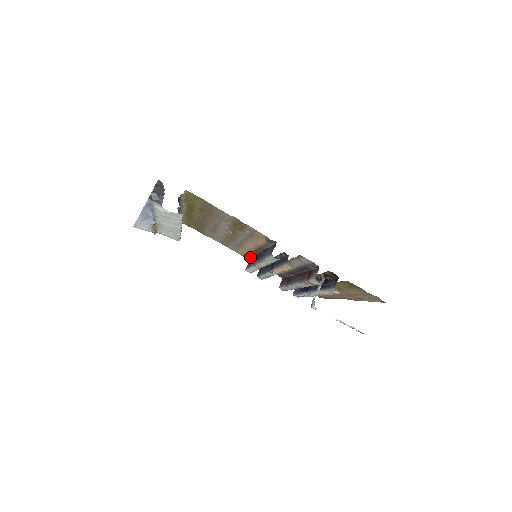
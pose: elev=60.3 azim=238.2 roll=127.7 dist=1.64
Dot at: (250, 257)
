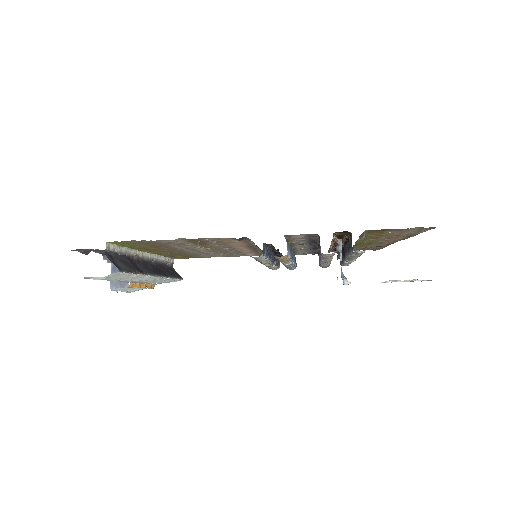
Dot at: occluded
